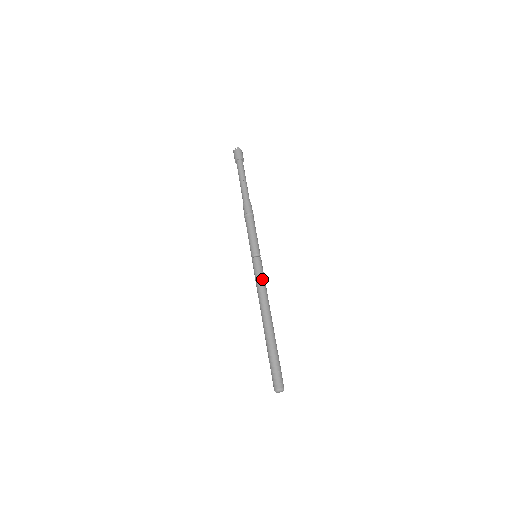
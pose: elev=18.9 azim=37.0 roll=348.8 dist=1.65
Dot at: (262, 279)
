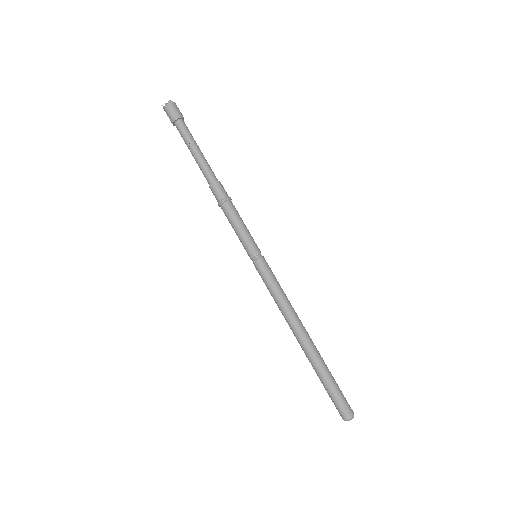
Dot at: (278, 286)
